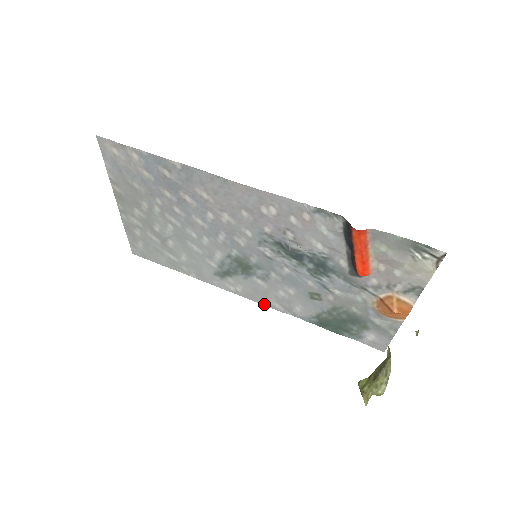
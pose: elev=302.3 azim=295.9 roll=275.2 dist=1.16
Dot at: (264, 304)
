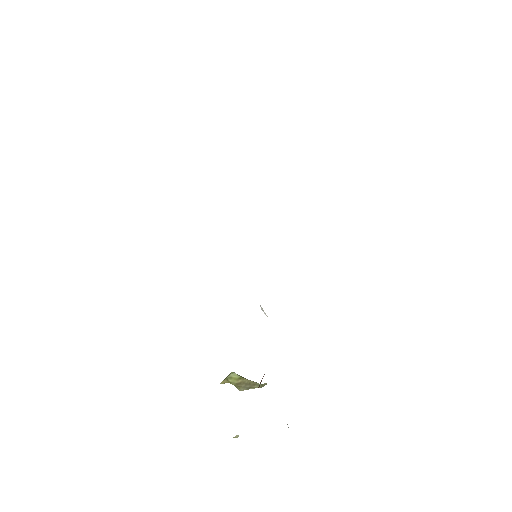
Dot at: occluded
